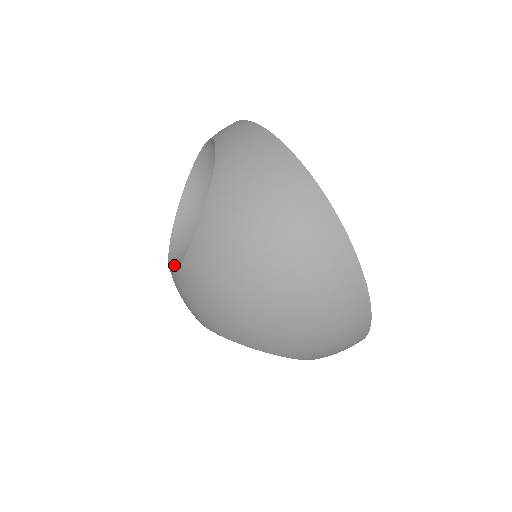
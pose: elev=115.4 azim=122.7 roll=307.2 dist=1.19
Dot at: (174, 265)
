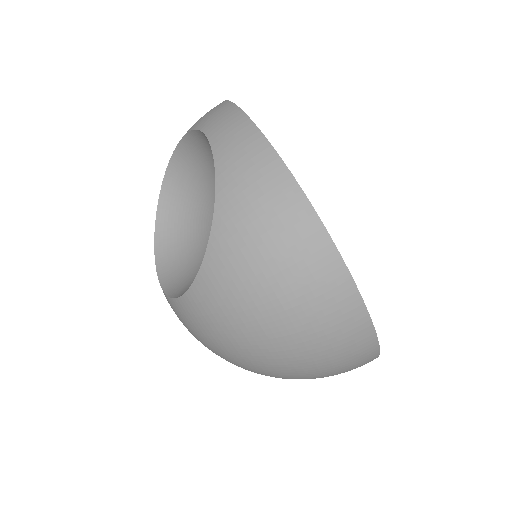
Dot at: (162, 272)
